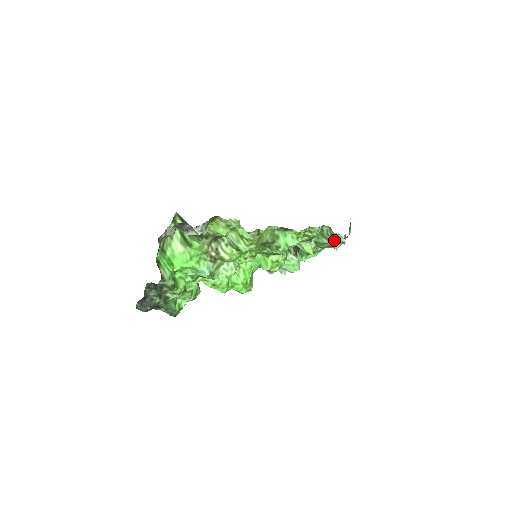
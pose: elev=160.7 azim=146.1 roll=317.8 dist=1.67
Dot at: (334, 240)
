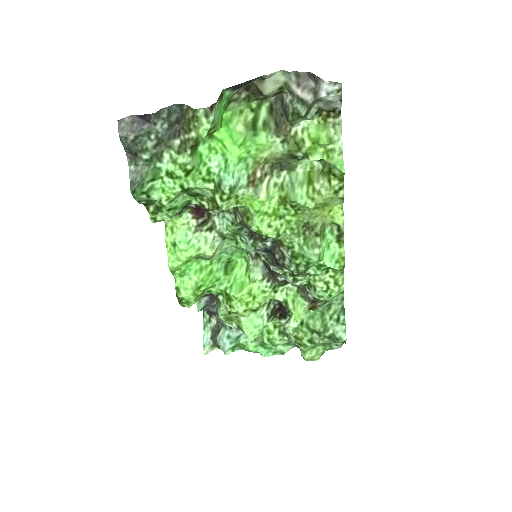
Dot at: (331, 329)
